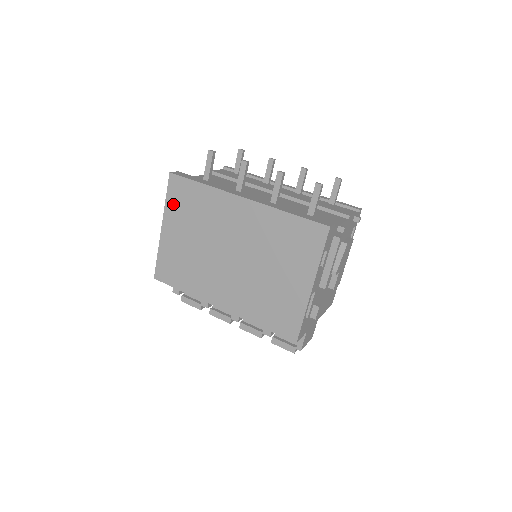
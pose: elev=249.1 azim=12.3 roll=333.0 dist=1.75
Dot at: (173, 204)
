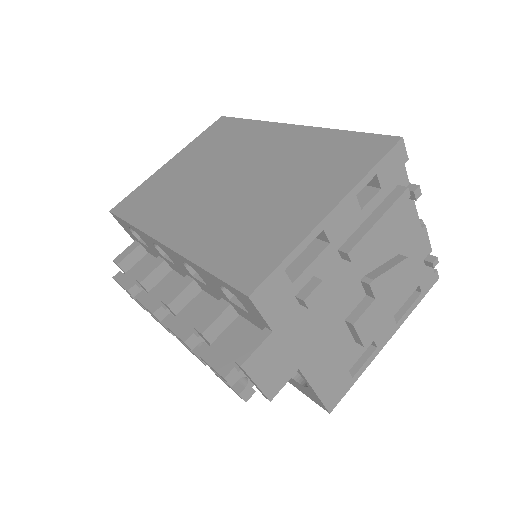
Dot at: (202, 140)
